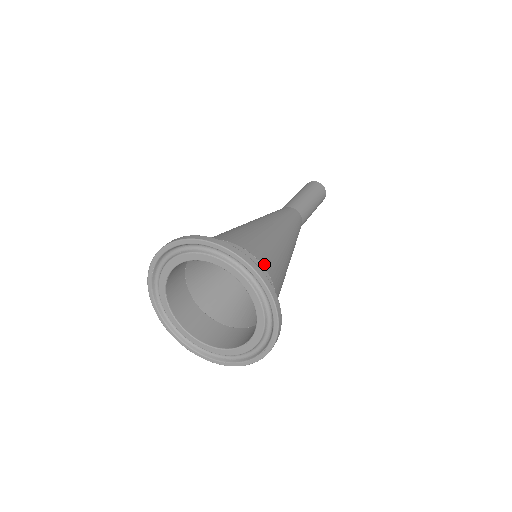
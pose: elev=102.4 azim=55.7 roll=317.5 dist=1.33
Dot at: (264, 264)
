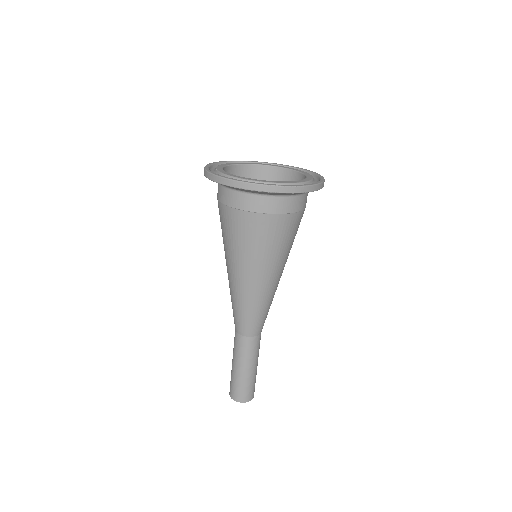
Dot at: occluded
